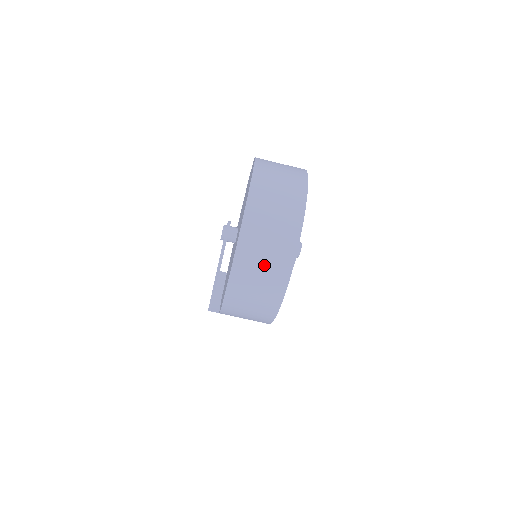
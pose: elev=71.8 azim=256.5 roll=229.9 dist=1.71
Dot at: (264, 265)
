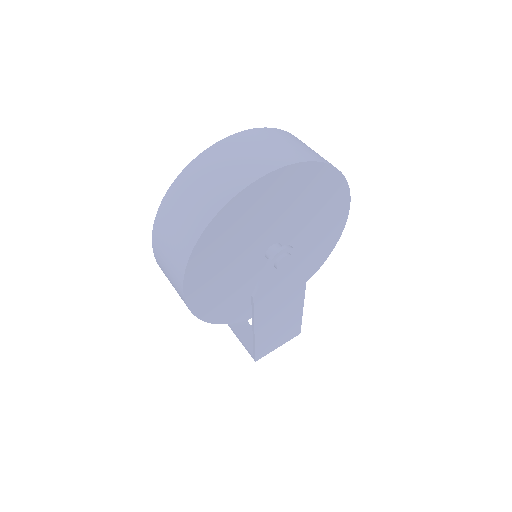
Dot at: (183, 214)
